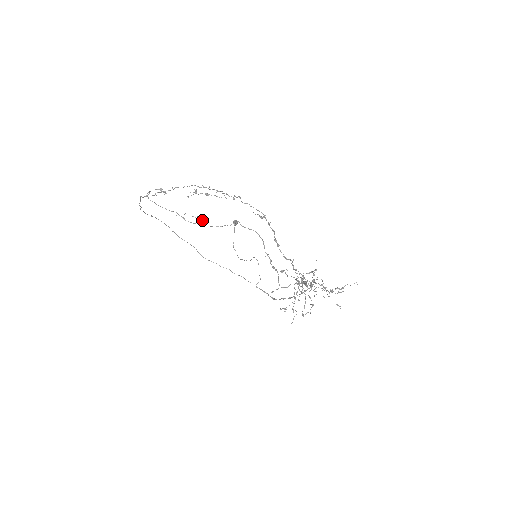
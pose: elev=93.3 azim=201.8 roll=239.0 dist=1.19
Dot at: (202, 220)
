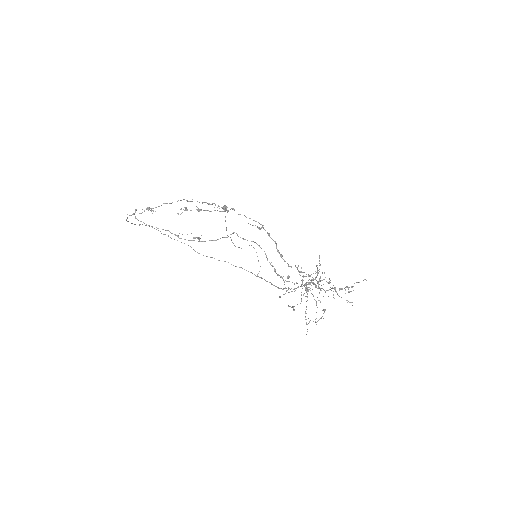
Dot at: (197, 237)
